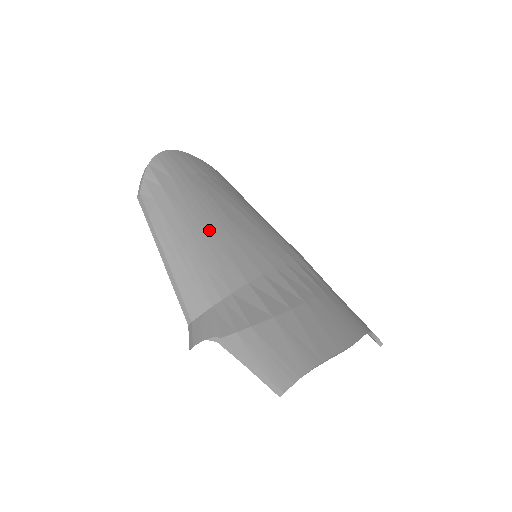
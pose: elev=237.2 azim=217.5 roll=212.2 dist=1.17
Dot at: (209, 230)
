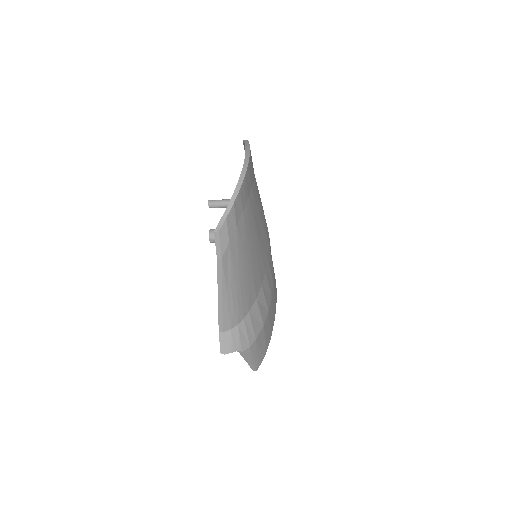
Dot at: (250, 261)
